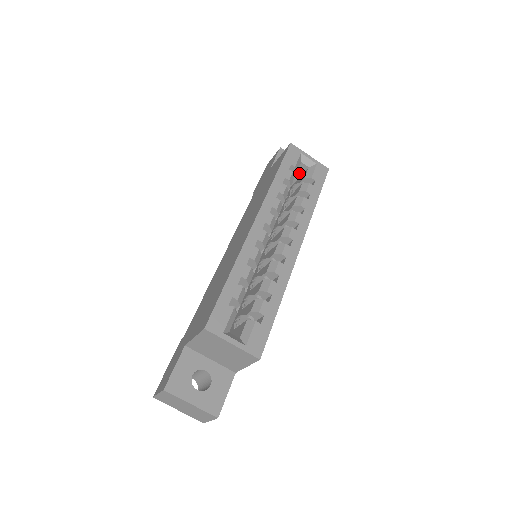
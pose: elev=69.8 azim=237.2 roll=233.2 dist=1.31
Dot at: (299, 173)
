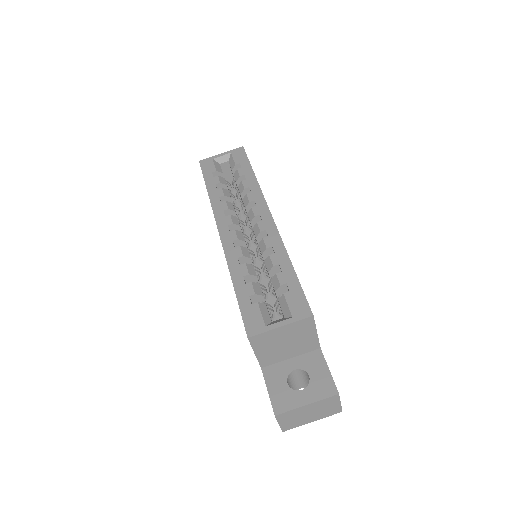
Dot at: (229, 173)
